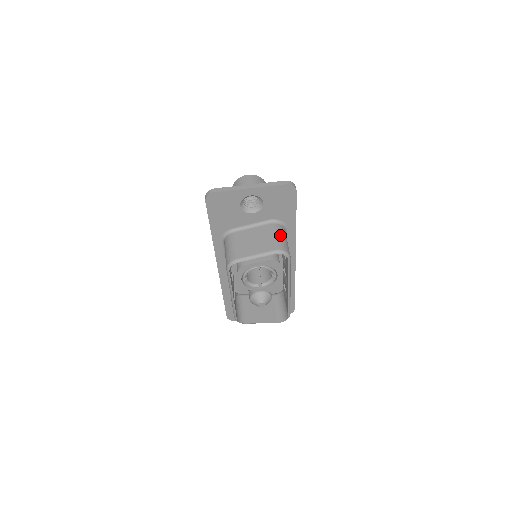
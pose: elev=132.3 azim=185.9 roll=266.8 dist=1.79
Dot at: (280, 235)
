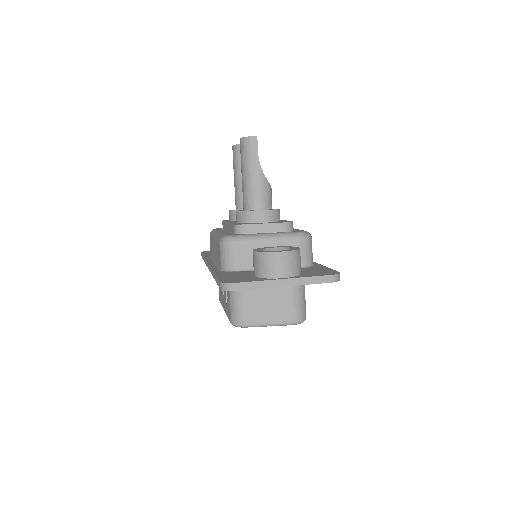
Dot at: (300, 297)
